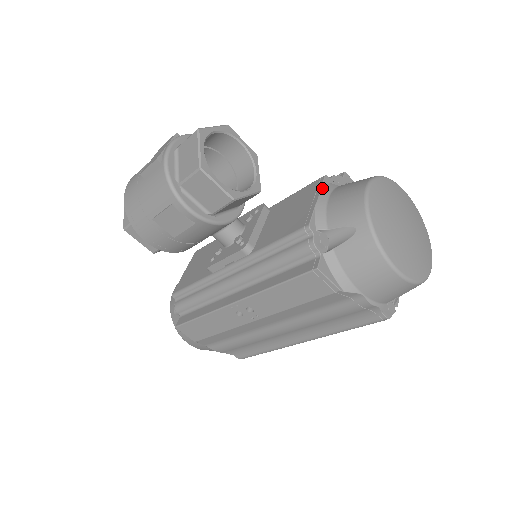
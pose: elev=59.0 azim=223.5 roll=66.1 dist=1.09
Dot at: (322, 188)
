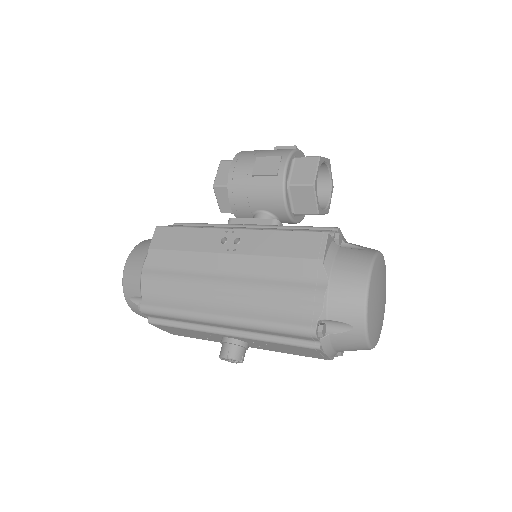
Dot at: occluded
